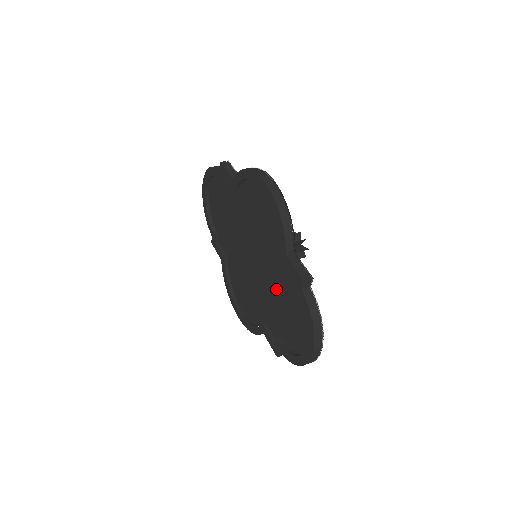
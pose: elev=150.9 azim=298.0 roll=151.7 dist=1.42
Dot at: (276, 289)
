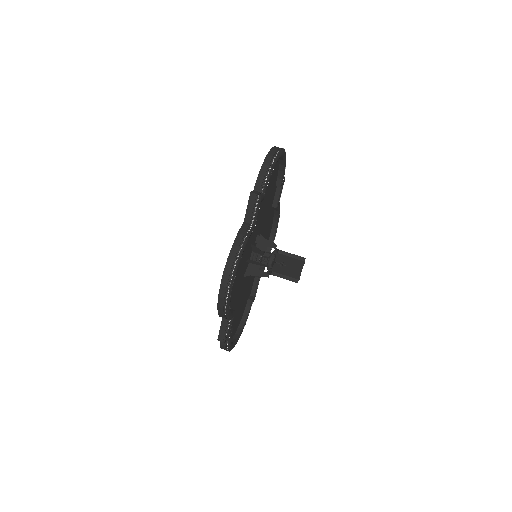
Dot at: (241, 295)
